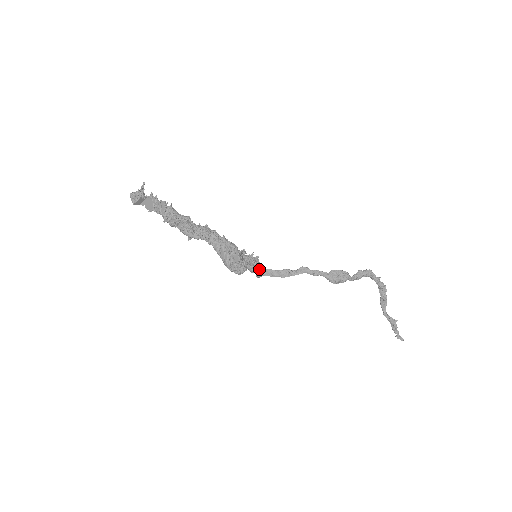
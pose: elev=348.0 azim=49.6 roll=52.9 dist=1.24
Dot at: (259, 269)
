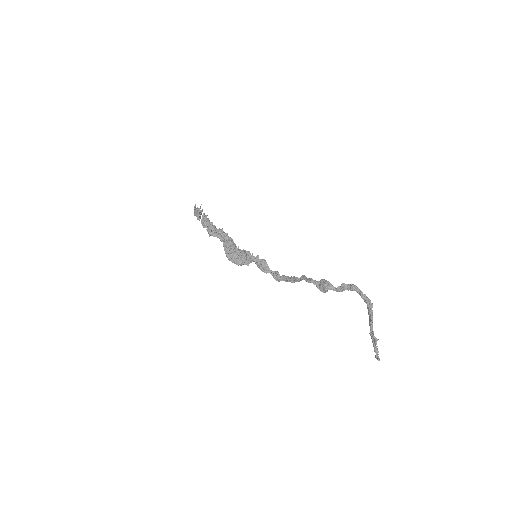
Dot at: (269, 270)
